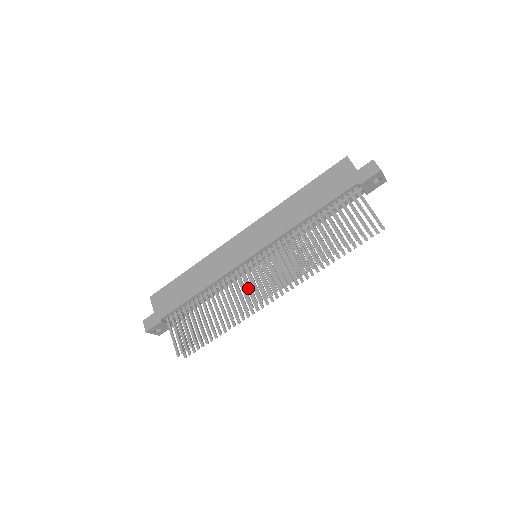
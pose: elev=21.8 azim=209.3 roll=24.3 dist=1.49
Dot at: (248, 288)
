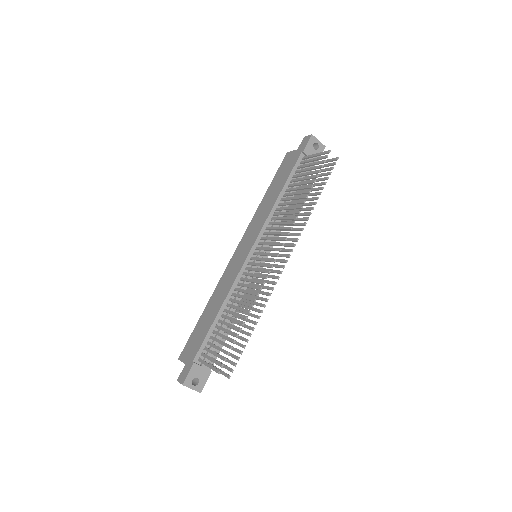
Dot at: (257, 271)
